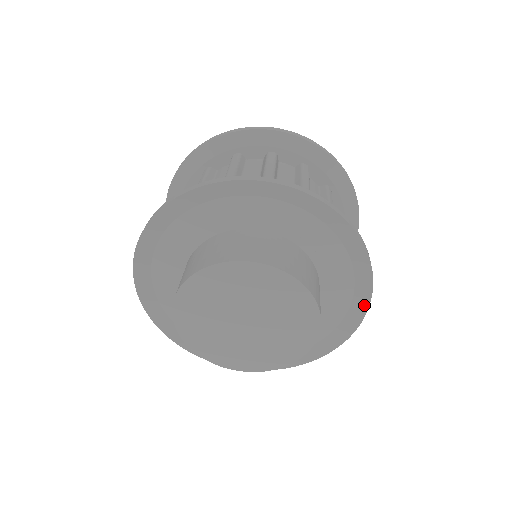
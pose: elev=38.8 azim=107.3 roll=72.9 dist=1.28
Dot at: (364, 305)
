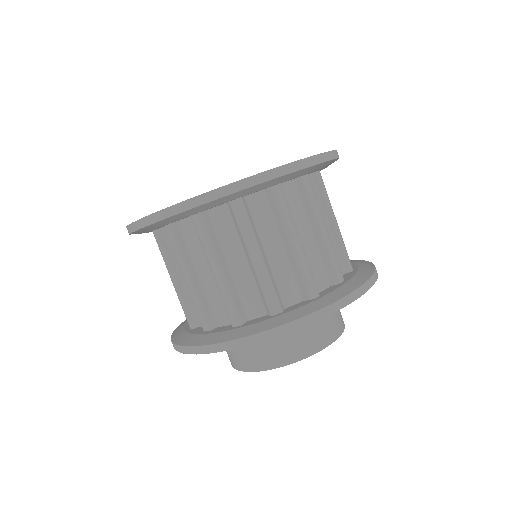
Dot at: occluded
